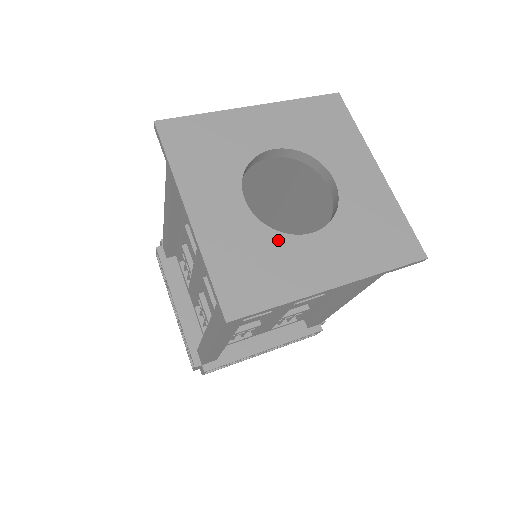
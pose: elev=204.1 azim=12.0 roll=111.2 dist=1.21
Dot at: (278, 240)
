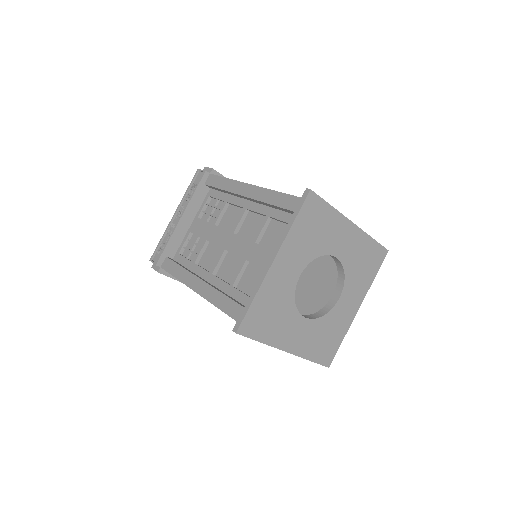
Dot at: (291, 309)
